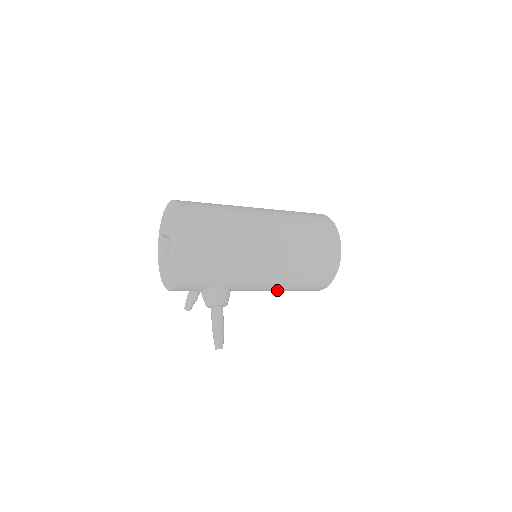
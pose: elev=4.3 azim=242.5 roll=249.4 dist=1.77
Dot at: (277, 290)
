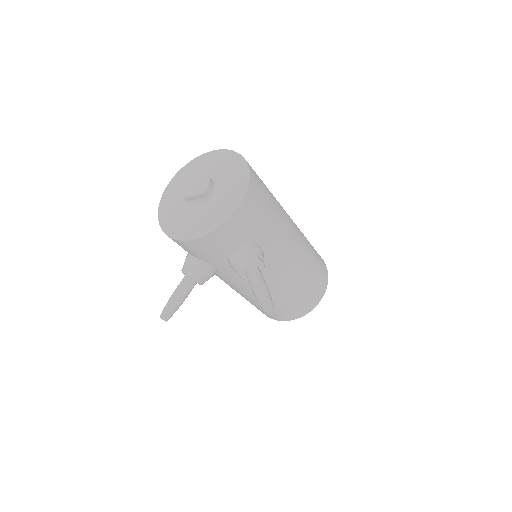
Dot at: (281, 293)
